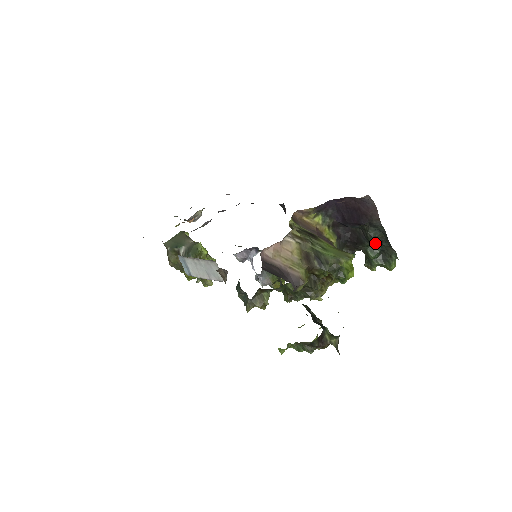
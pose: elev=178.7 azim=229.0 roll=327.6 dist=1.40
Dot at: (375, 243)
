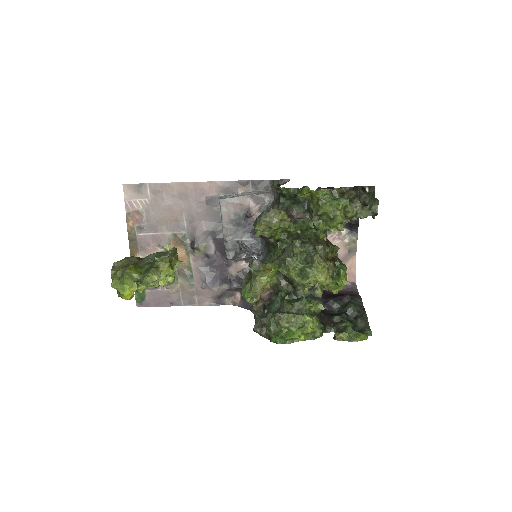
Dot at: occluded
